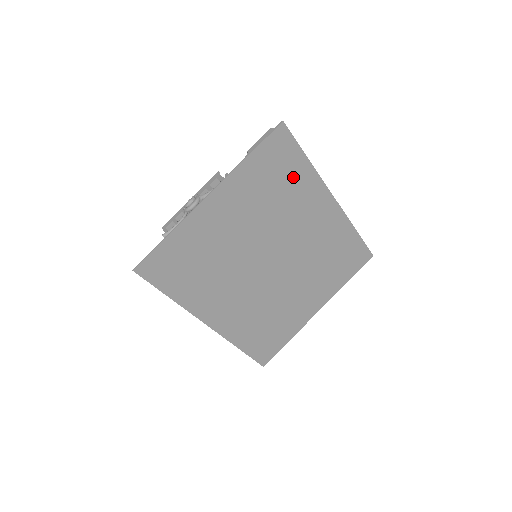
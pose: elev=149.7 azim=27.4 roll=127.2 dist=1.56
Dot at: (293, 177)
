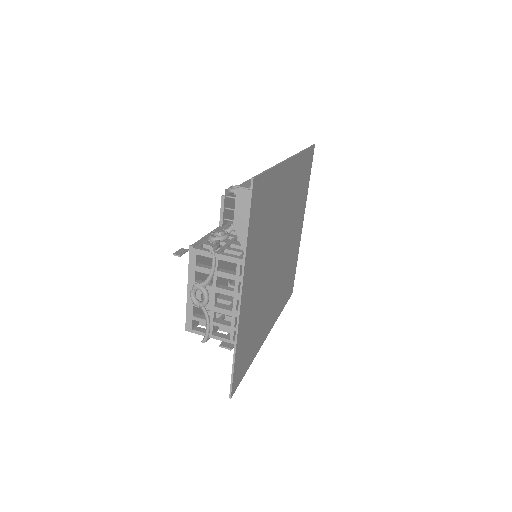
Dot at: (270, 195)
